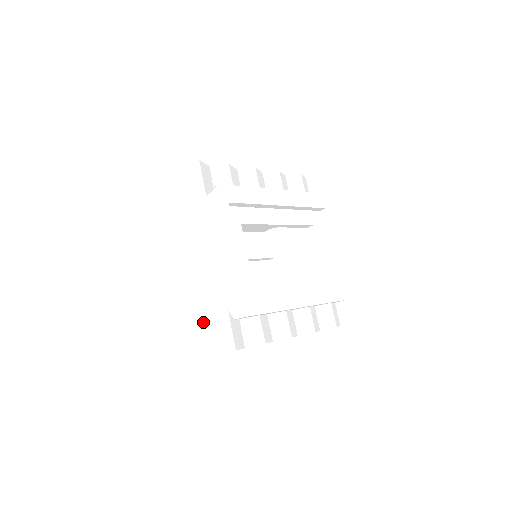
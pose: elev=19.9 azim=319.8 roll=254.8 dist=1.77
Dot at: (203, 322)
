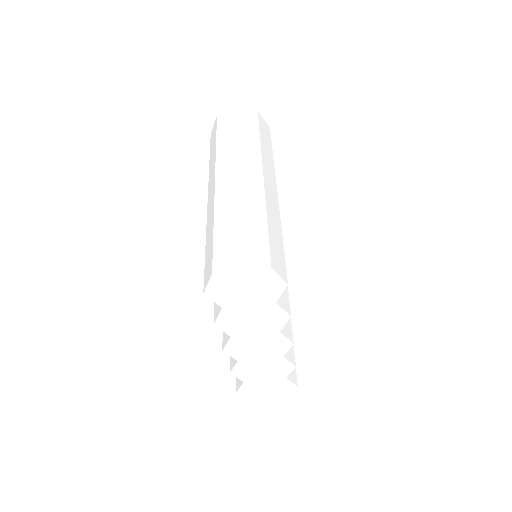
Dot at: (259, 233)
